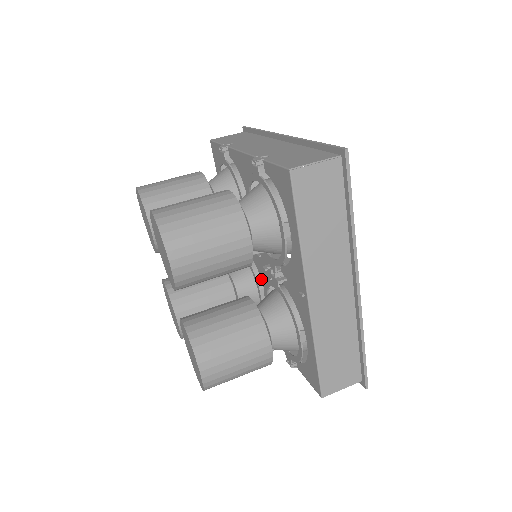
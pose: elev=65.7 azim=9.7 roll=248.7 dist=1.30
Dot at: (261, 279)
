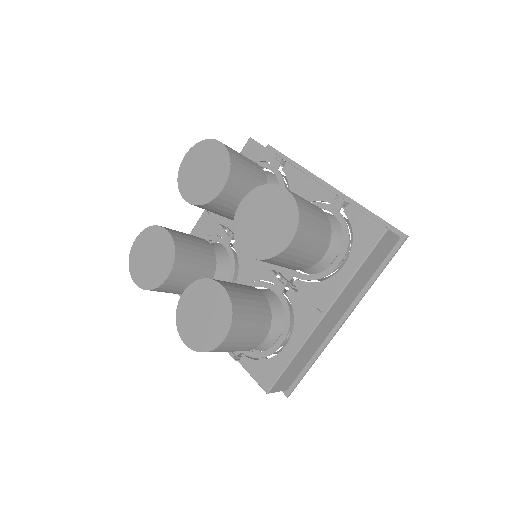
Dot at: (238, 274)
